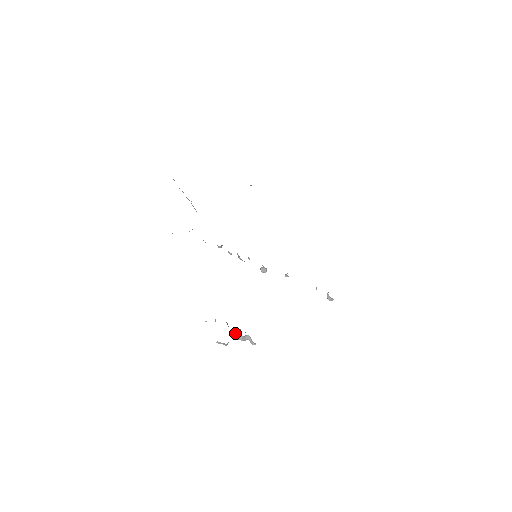
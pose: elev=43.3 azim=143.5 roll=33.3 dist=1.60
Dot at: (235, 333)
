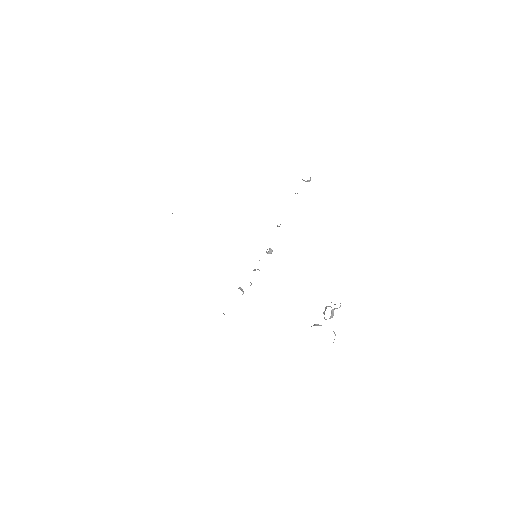
Dot at: occluded
